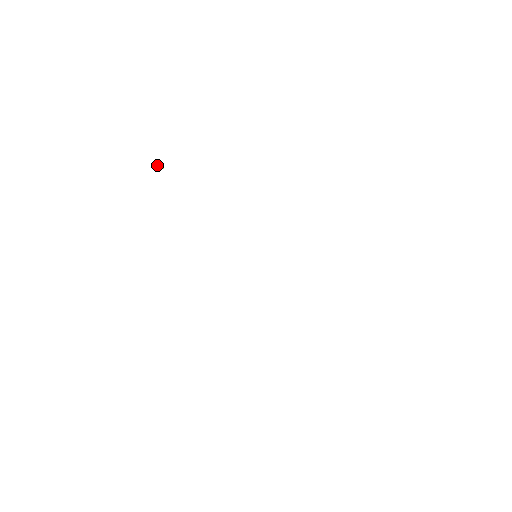
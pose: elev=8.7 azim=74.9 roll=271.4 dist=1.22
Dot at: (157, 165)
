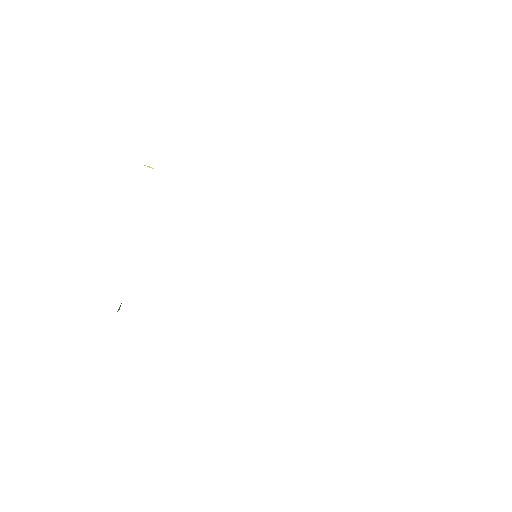
Dot at: (147, 166)
